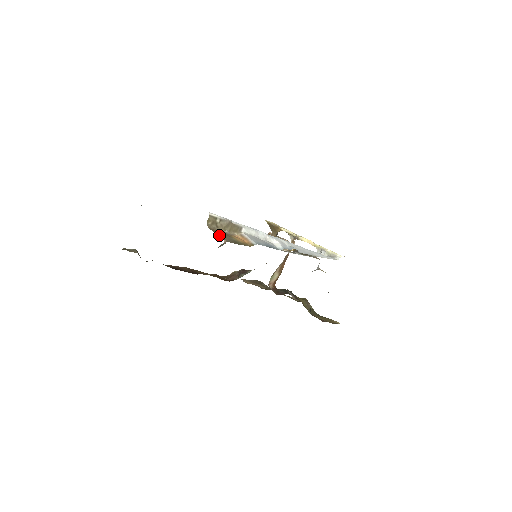
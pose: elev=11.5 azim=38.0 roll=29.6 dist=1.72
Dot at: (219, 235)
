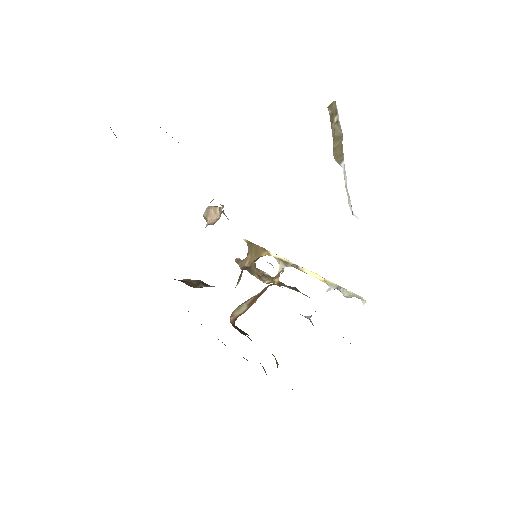
Dot at: occluded
